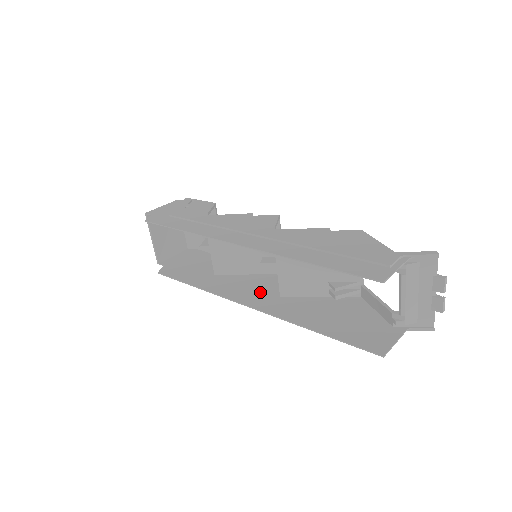
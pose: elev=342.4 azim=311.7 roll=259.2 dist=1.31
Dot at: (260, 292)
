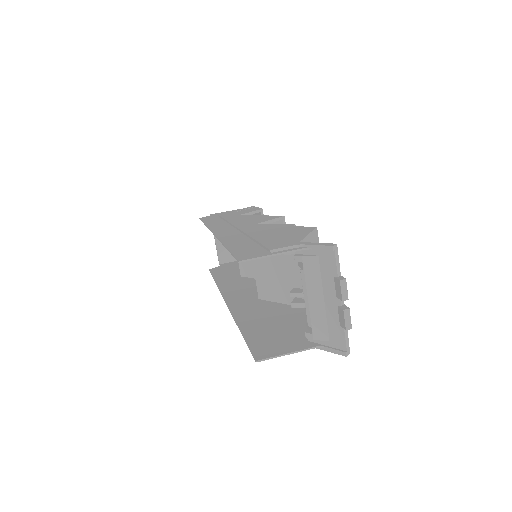
Dot at: (250, 293)
